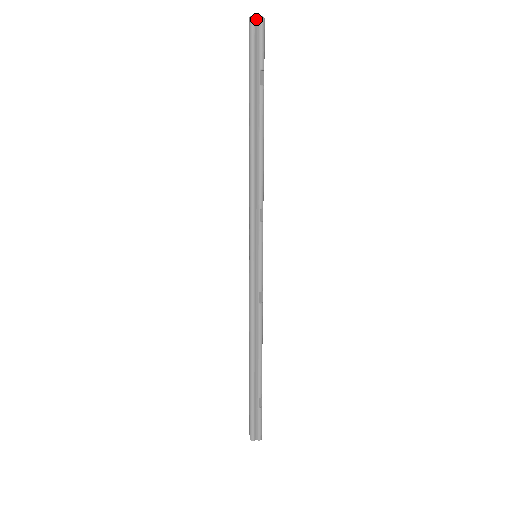
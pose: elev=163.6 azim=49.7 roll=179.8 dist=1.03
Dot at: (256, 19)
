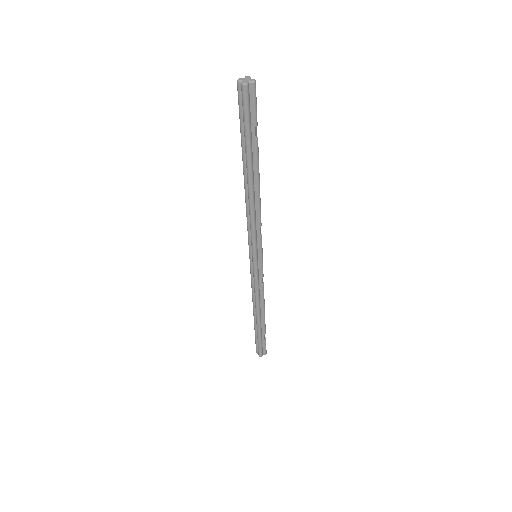
Dot at: (248, 84)
